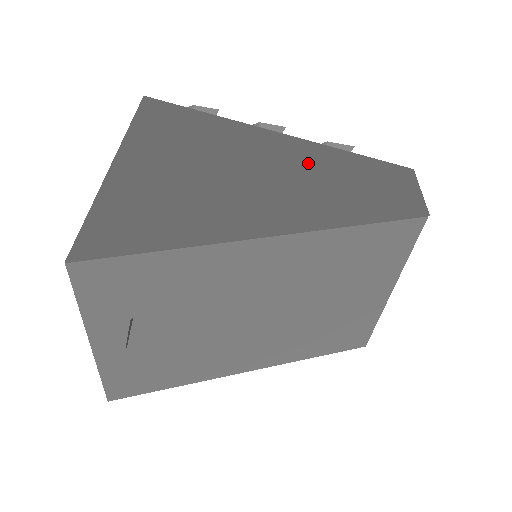
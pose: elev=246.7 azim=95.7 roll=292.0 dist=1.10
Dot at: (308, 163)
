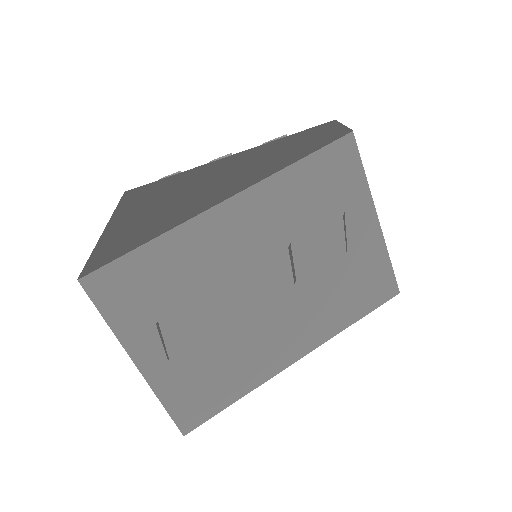
Dot at: (251, 157)
